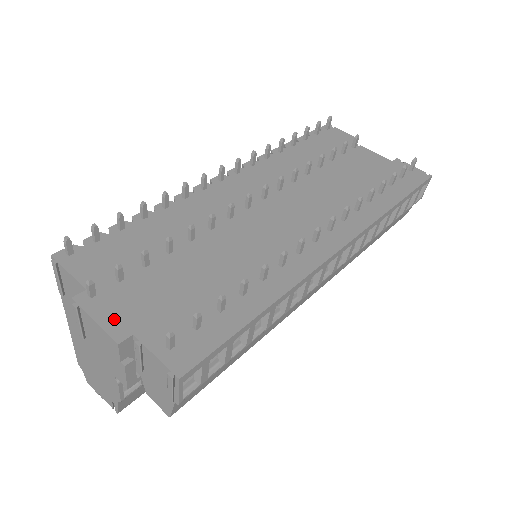
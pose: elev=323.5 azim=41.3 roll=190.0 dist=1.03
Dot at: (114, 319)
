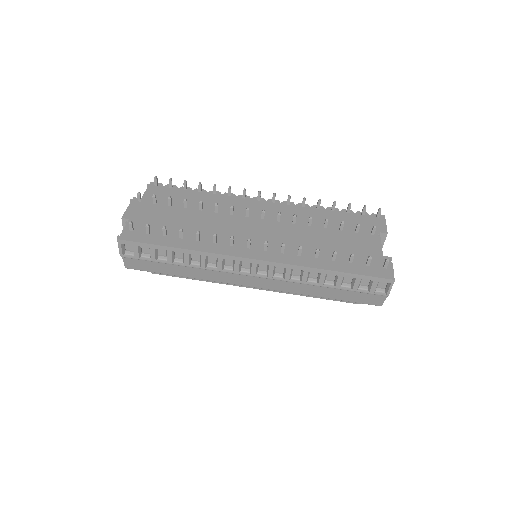
Dot at: (133, 211)
